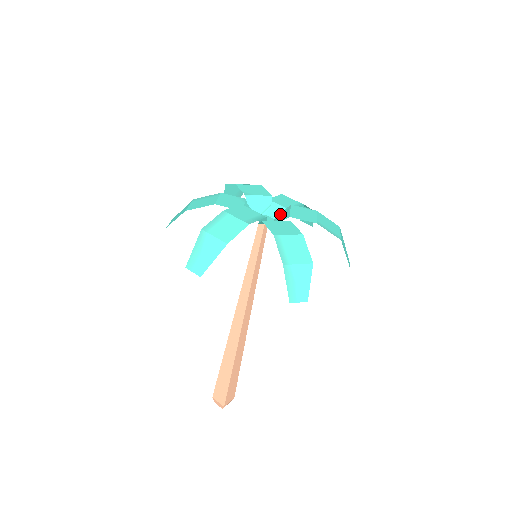
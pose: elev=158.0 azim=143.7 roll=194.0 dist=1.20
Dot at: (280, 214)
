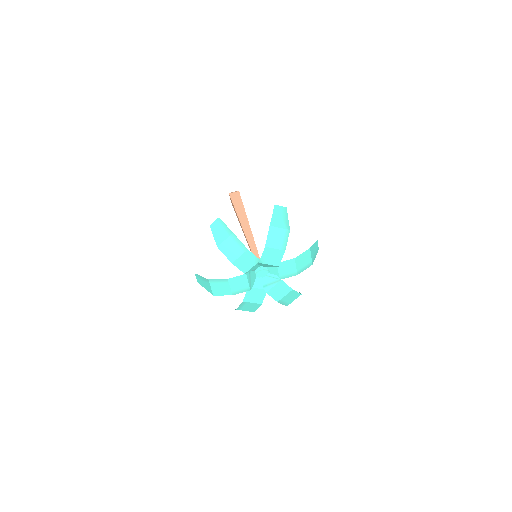
Dot at: (272, 277)
